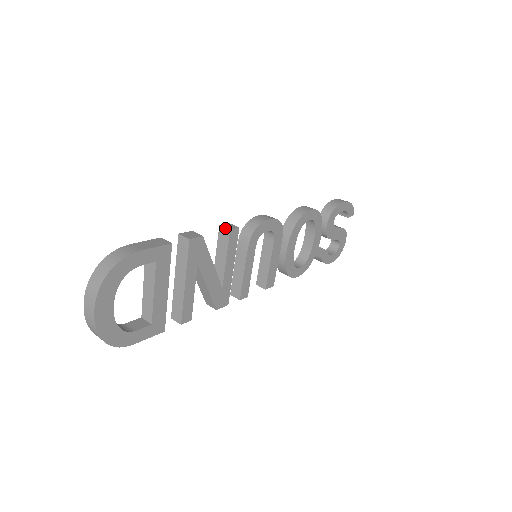
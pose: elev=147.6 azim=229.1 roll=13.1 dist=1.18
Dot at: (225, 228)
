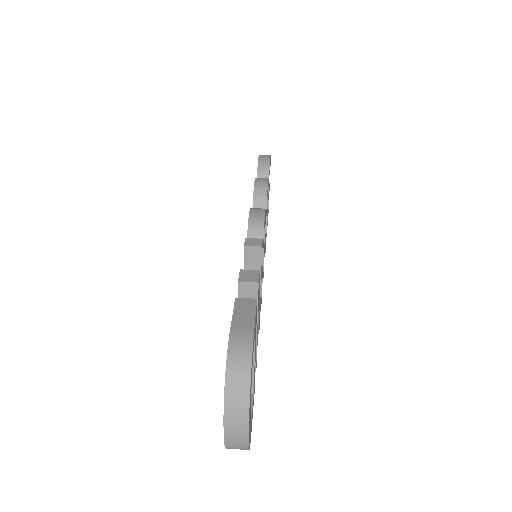
Dot at: (254, 247)
